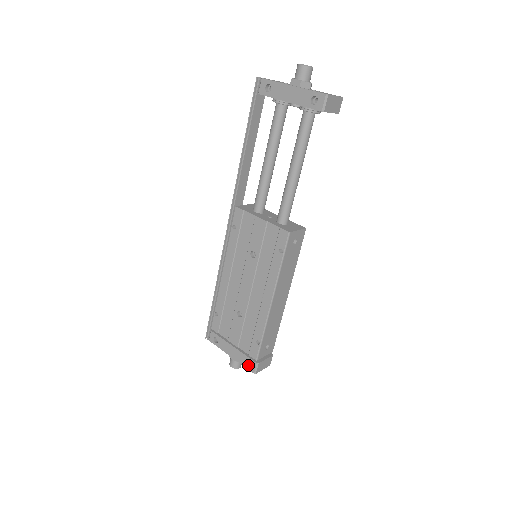
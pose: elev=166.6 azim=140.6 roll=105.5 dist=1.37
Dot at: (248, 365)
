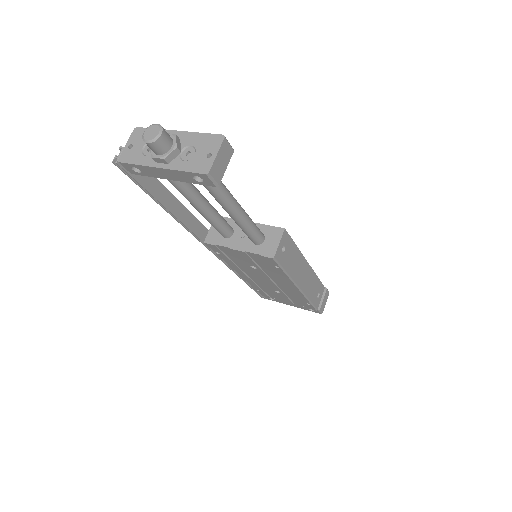
Dot at: (312, 310)
